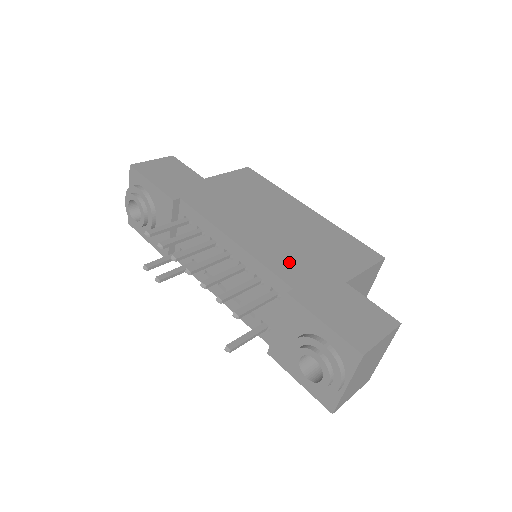
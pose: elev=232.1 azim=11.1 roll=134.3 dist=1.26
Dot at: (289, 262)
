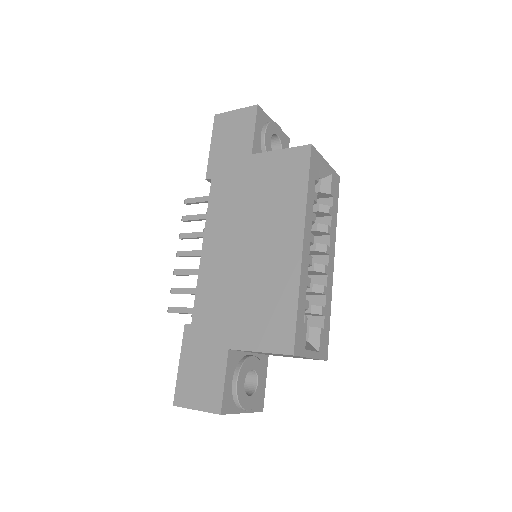
Dot at: (213, 298)
